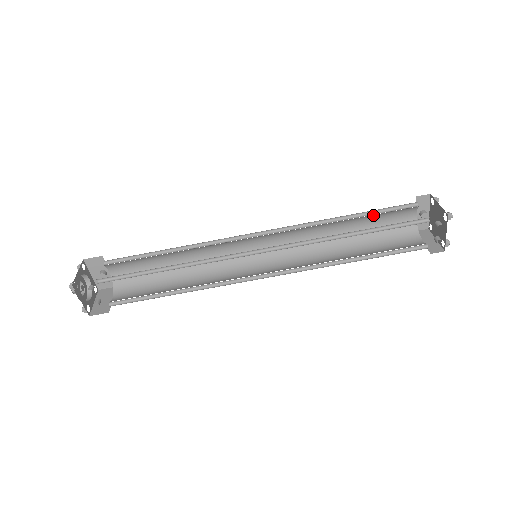
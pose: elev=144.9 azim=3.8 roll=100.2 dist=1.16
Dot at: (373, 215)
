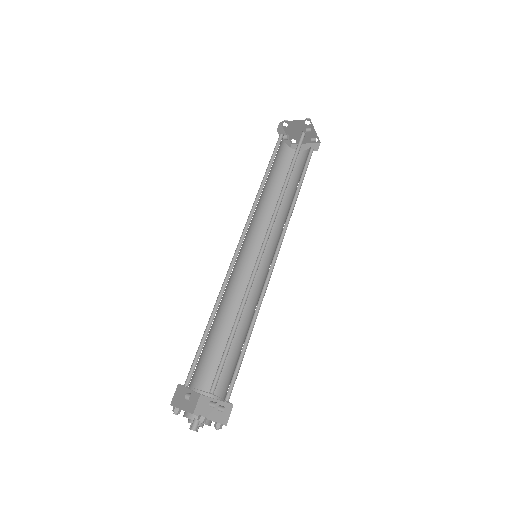
Dot at: occluded
